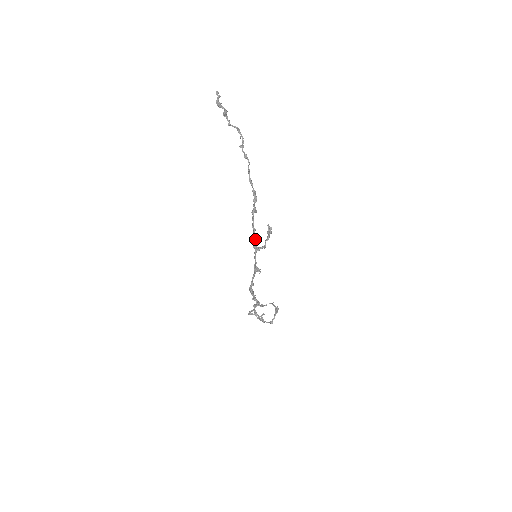
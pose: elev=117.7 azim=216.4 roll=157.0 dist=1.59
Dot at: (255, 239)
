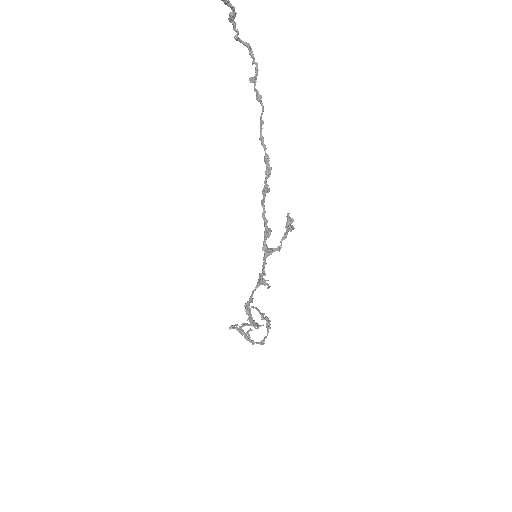
Dot at: (267, 237)
